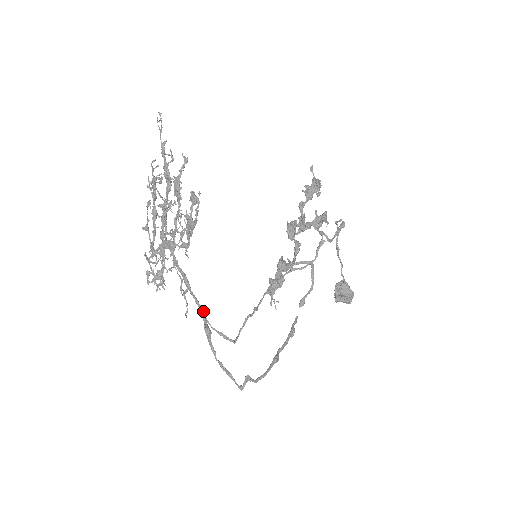
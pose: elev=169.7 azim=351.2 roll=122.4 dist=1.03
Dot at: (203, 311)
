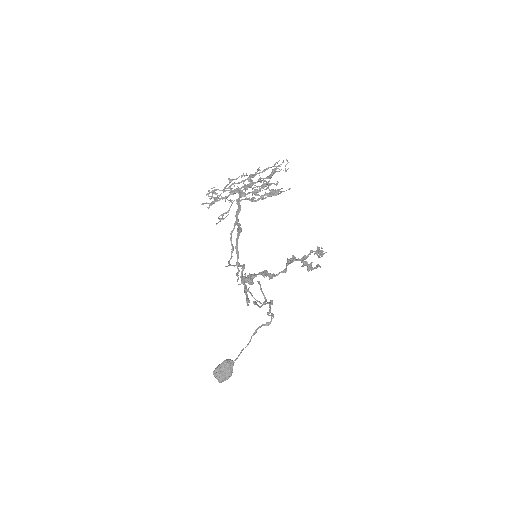
Dot at: occluded
